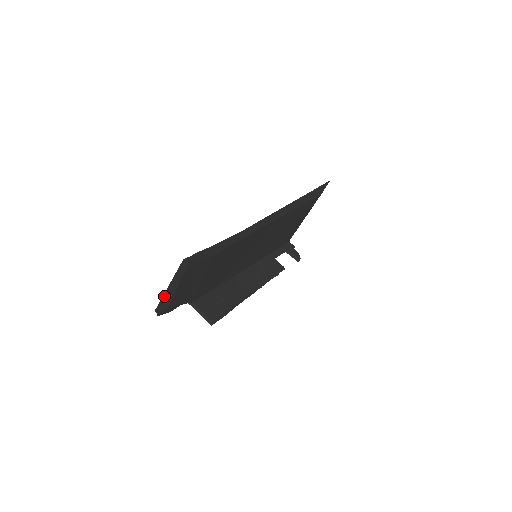
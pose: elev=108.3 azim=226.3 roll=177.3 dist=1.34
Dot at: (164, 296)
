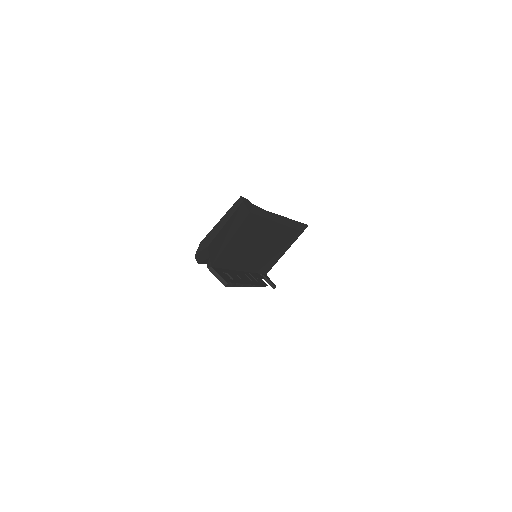
Dot at: (213, 230)
